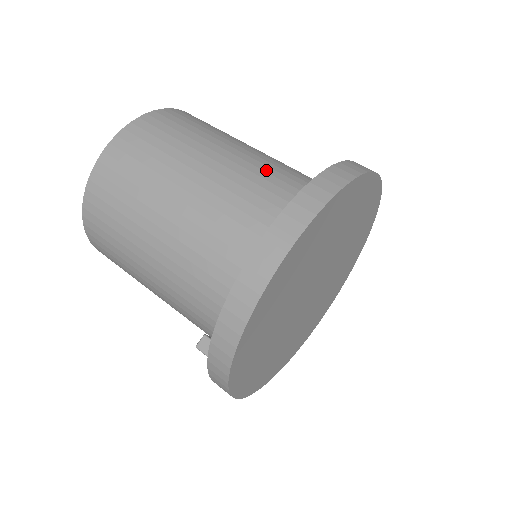
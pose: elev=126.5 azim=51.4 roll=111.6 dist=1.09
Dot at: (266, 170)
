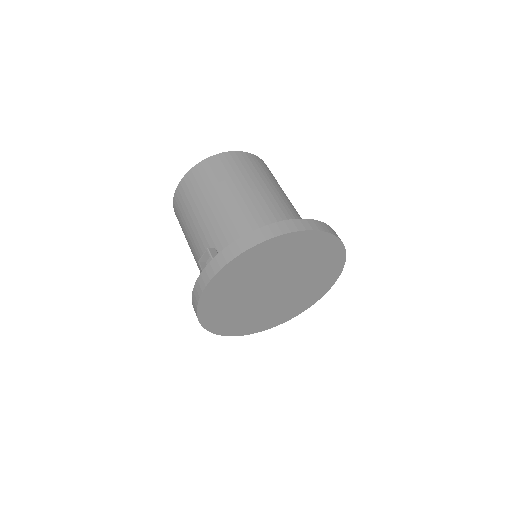
Dot at: occluded
